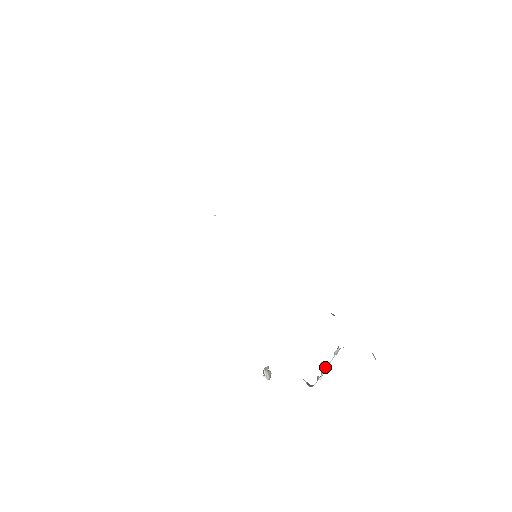
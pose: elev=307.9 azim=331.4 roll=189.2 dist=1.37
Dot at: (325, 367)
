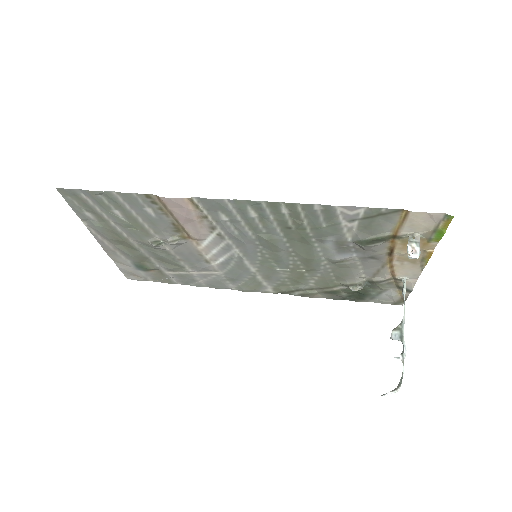
Dot at: (402, 326)
